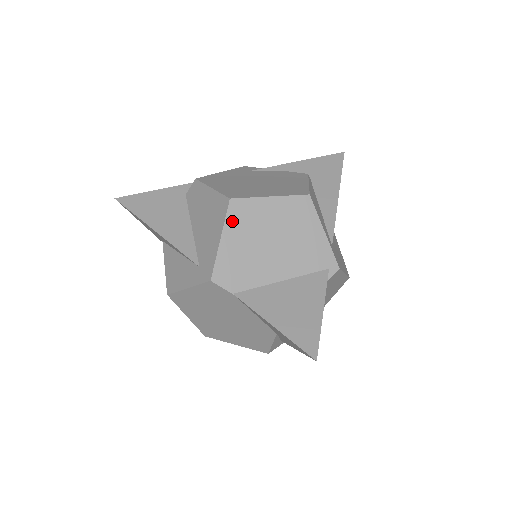
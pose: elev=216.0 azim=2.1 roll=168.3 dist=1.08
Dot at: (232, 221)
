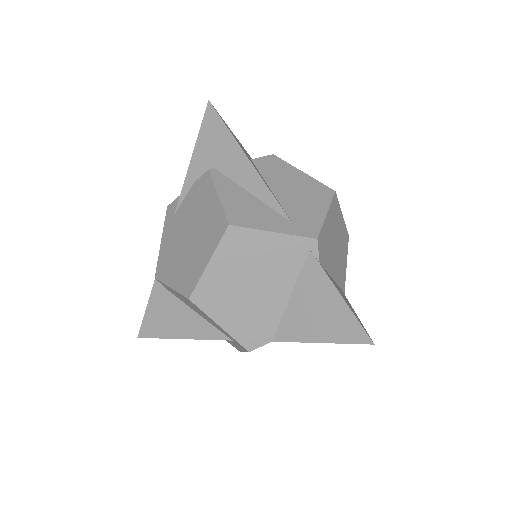
Dot at: (210, 309)
